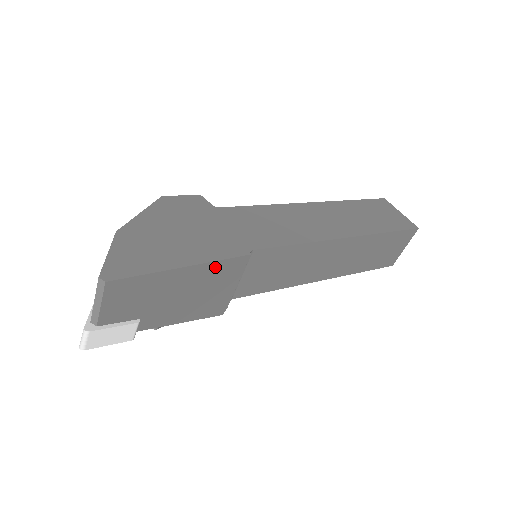
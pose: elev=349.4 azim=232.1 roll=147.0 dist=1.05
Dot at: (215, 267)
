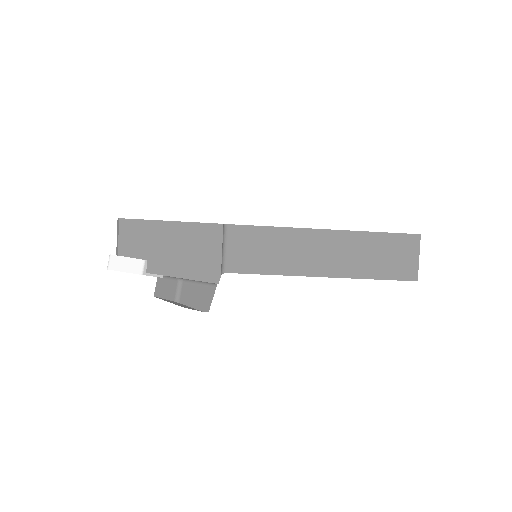
Dot at: (195, 228)
